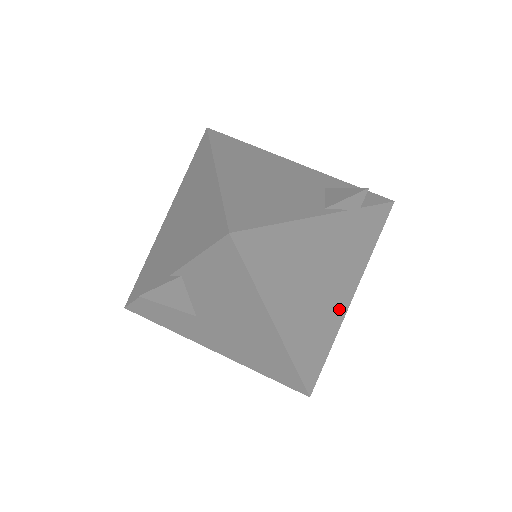
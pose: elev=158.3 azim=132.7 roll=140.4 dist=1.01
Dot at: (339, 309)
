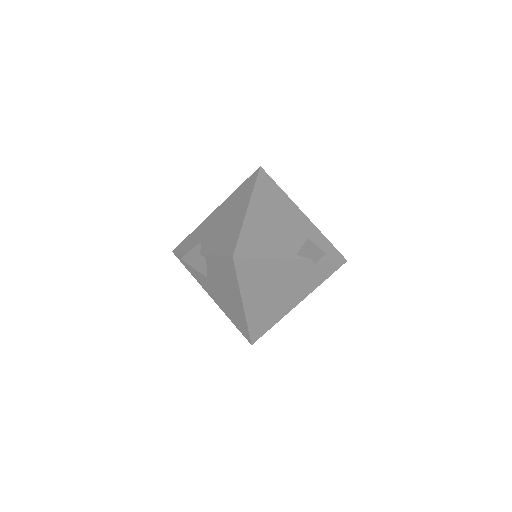
Dot at: (287, 307)
